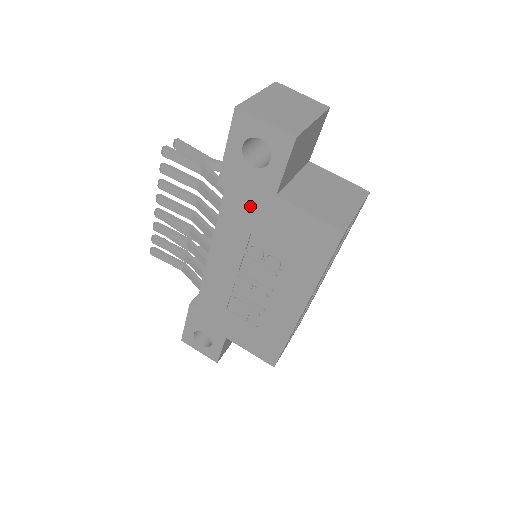
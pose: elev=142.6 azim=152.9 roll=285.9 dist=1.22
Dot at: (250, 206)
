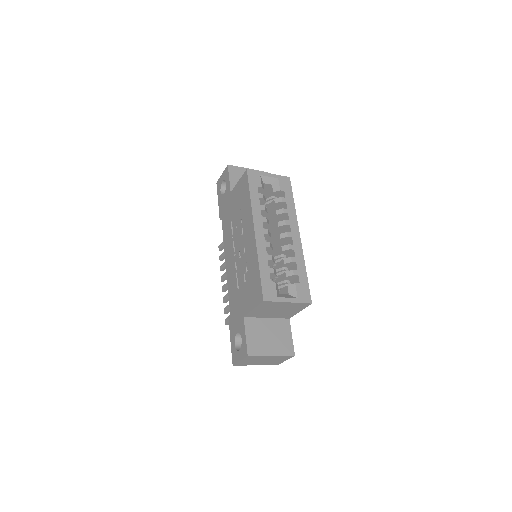
Dot at: (227, 211)
